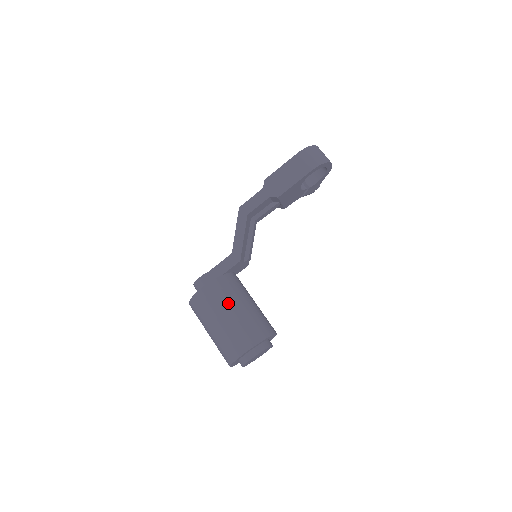
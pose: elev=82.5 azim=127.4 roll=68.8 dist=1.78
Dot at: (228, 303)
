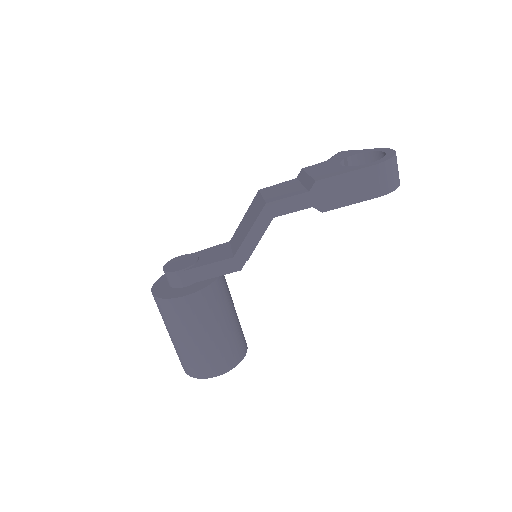
Dot at: (211, 321)
